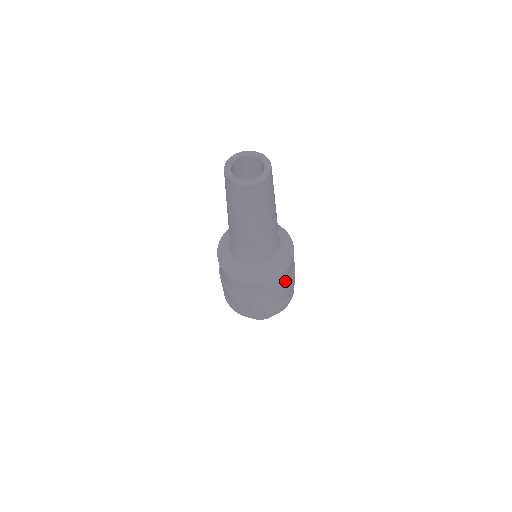
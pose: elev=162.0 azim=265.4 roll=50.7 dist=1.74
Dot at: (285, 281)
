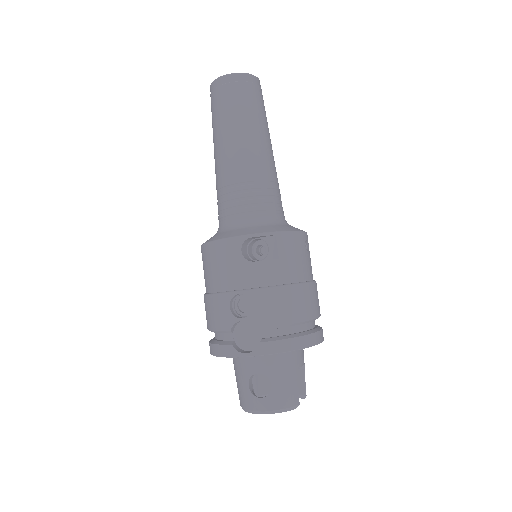
Dot at: (289, 264)
